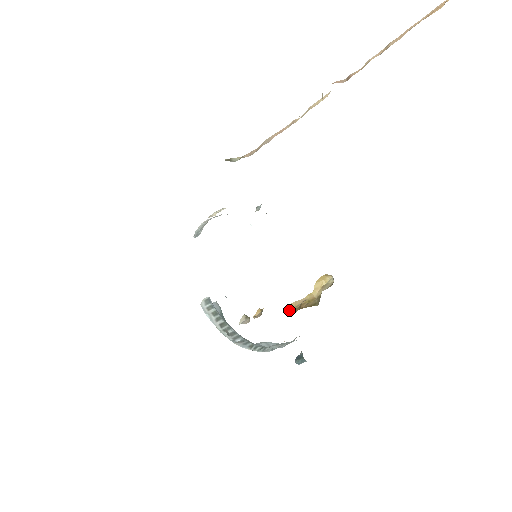
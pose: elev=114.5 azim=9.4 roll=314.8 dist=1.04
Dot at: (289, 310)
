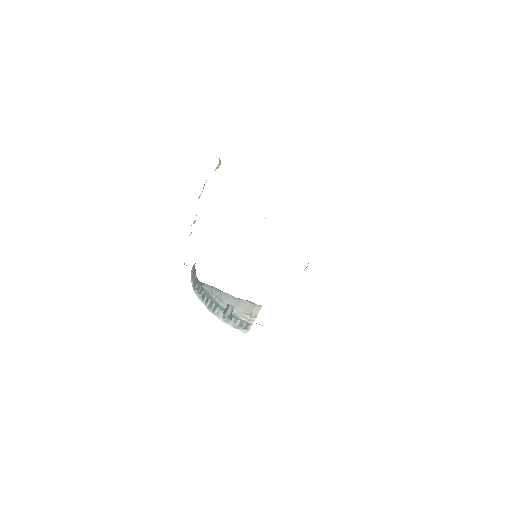
Dot at: (198, 198)
